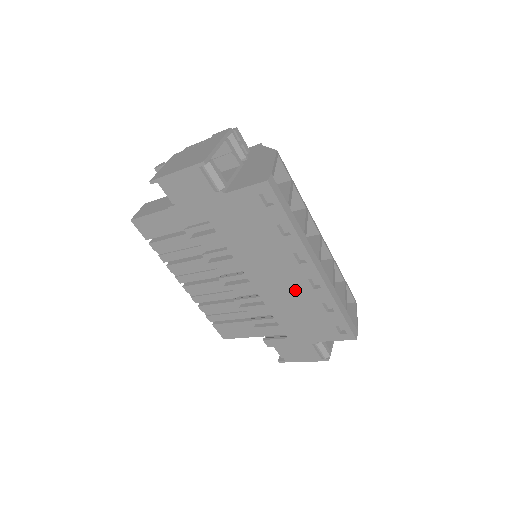
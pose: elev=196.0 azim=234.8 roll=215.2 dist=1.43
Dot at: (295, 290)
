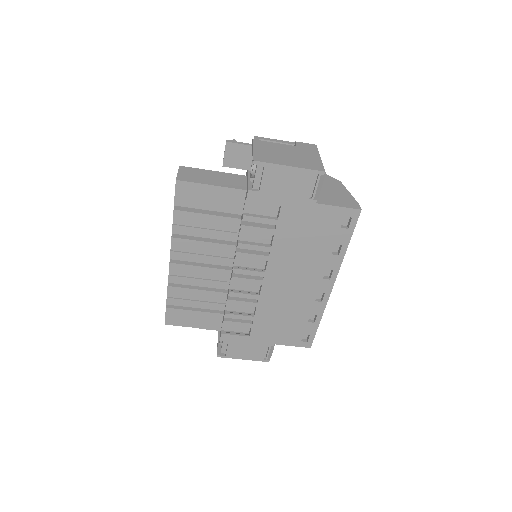
Dot at: (298, 298)
